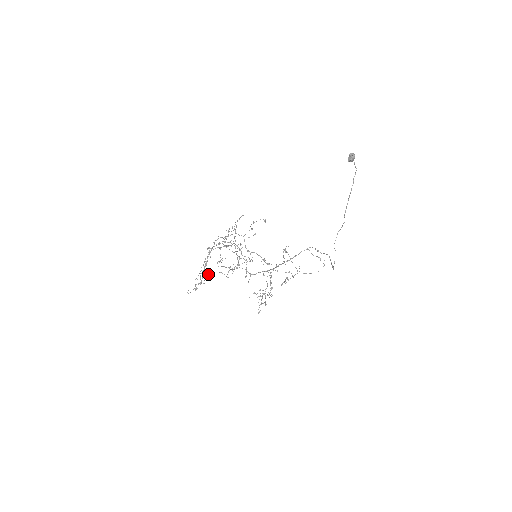
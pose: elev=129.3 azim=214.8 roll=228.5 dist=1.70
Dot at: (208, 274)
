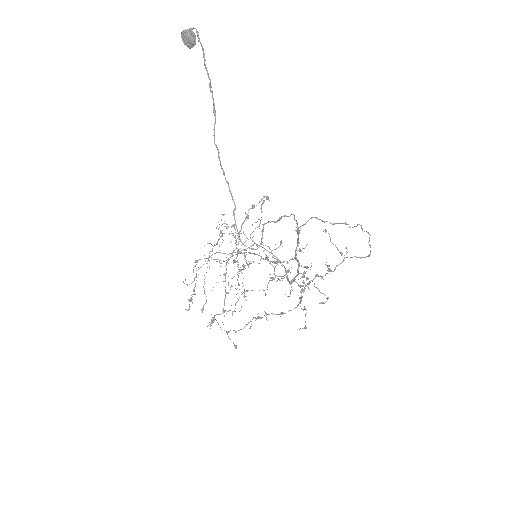
Dot at: occluded
